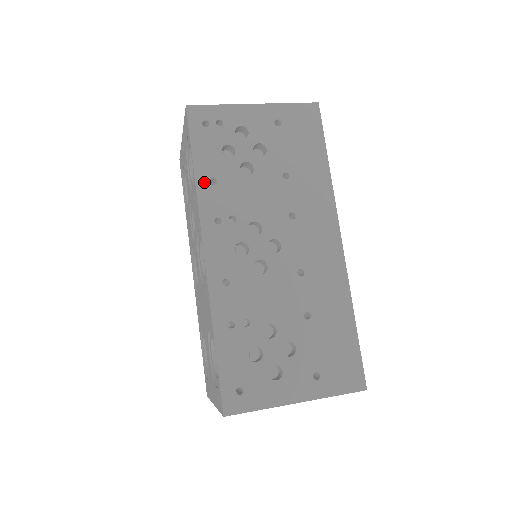
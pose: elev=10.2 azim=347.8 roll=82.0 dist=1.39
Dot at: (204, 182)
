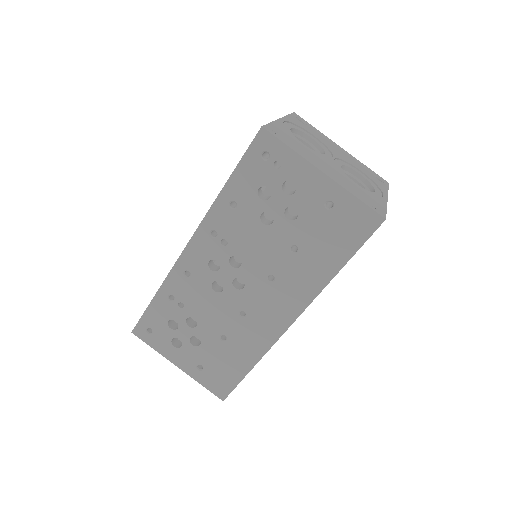
Dot at: (225, 200)
